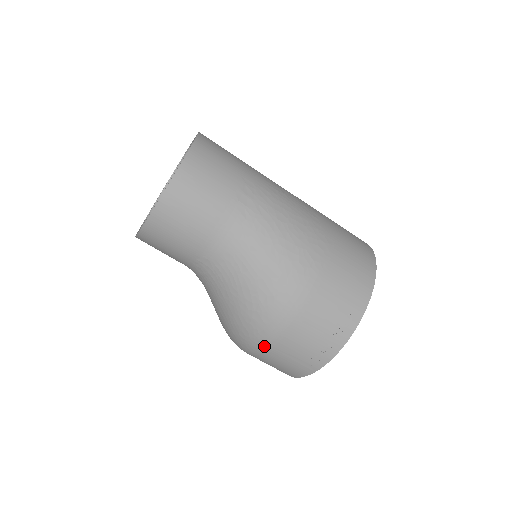
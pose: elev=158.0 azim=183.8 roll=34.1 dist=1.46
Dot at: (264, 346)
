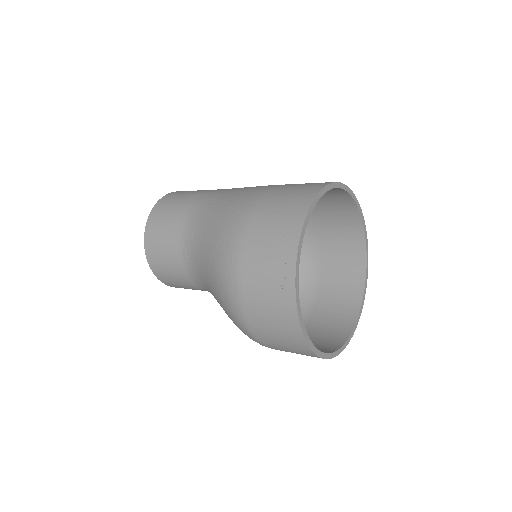
Dot at: (238, 294)
